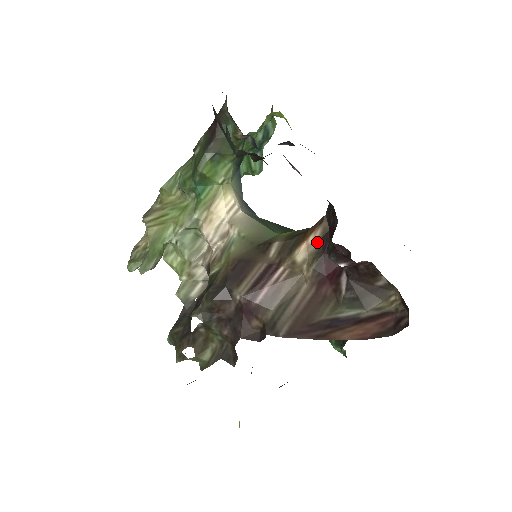
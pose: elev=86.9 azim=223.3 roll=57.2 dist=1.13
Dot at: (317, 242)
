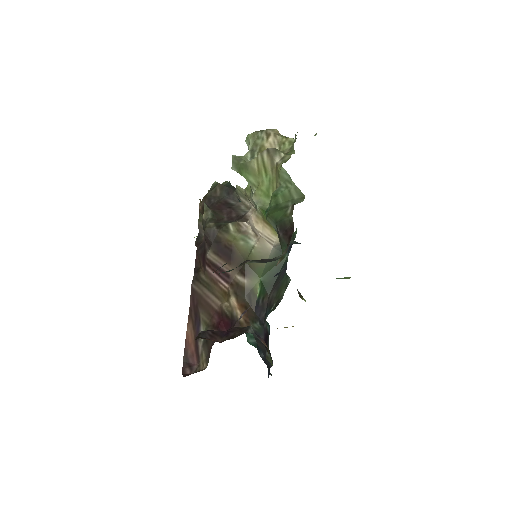
Dot at: (237, 316)
